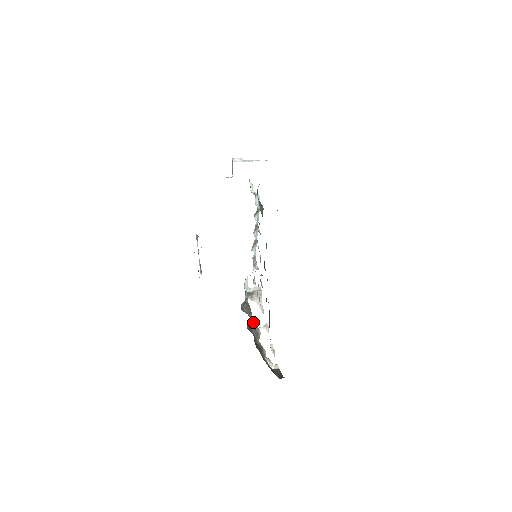
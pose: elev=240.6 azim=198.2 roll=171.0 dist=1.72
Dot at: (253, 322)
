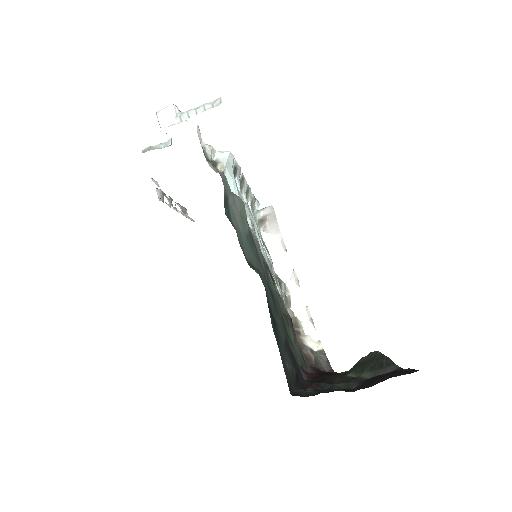
Dot at: occluded
